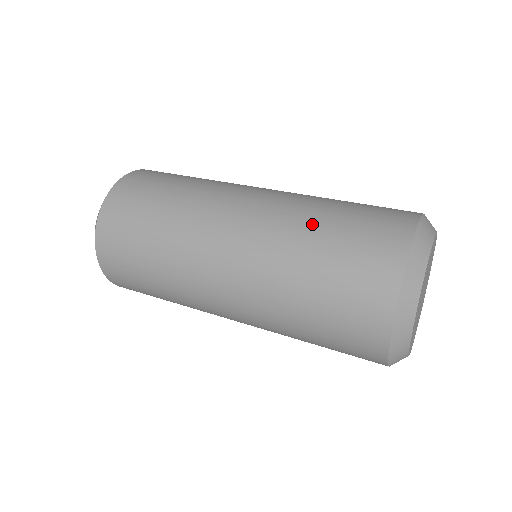
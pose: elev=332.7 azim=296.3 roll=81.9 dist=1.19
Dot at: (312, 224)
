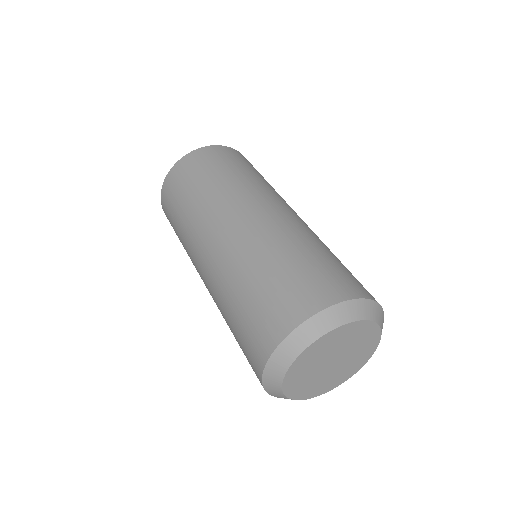
Dot at: (226, 311)
